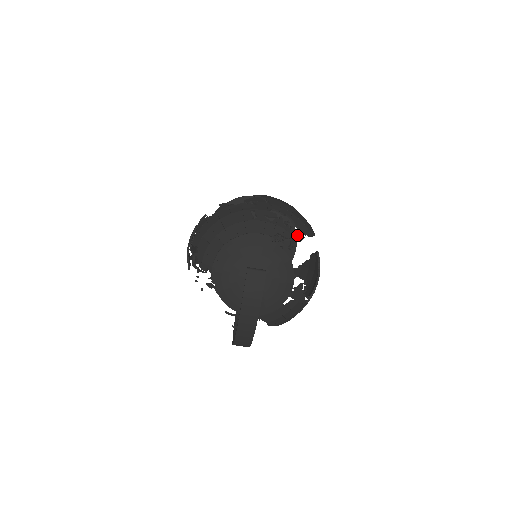
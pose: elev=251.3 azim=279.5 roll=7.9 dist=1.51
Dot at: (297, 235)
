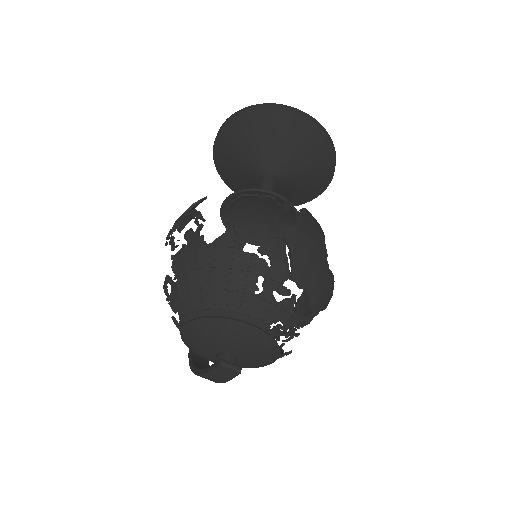
Dot at: (304, 320)
